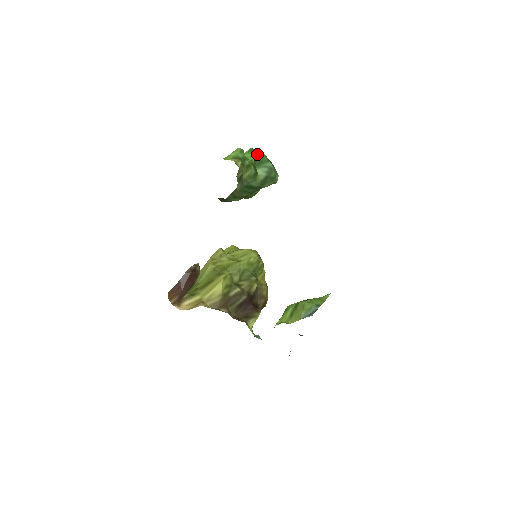
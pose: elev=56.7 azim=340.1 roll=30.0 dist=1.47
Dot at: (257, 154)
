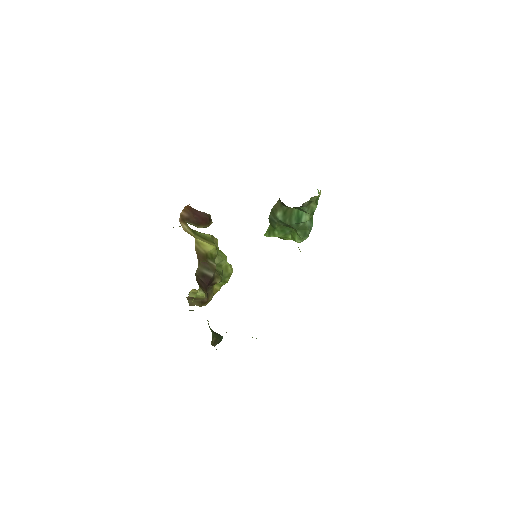
Dot at: occluded
